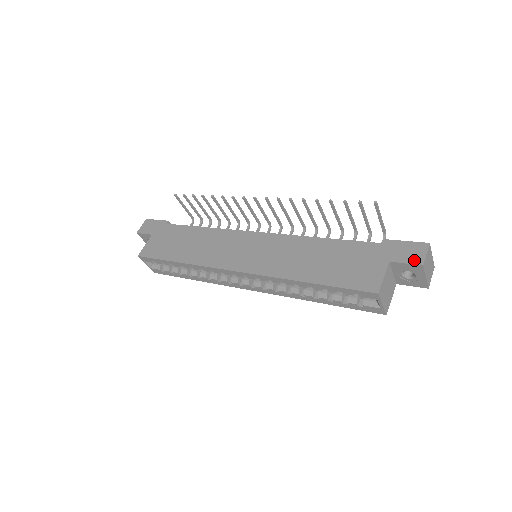
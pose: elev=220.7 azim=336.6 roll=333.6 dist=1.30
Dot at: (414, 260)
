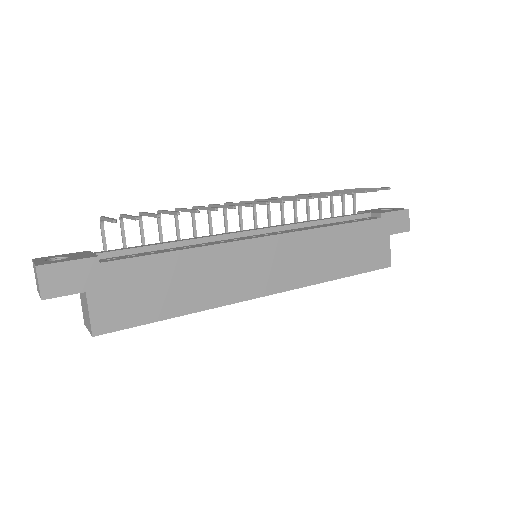
Dot at: (404, 228)
